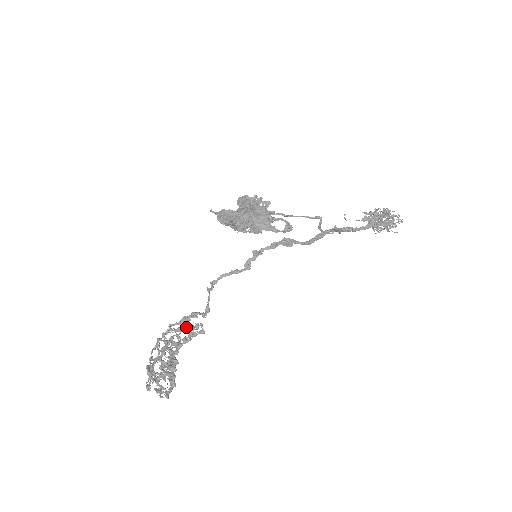
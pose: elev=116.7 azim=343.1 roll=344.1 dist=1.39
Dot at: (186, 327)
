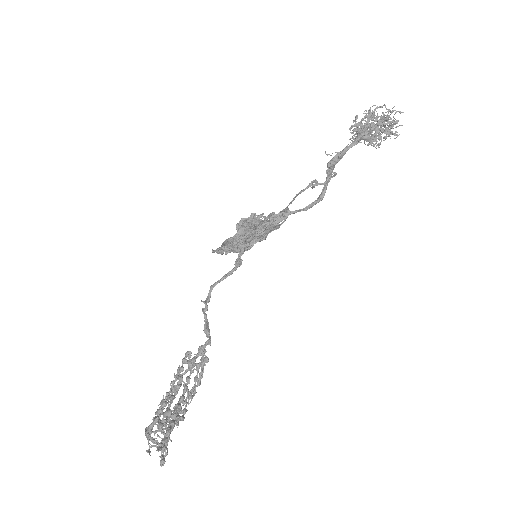
Dot at: (183, 361)
